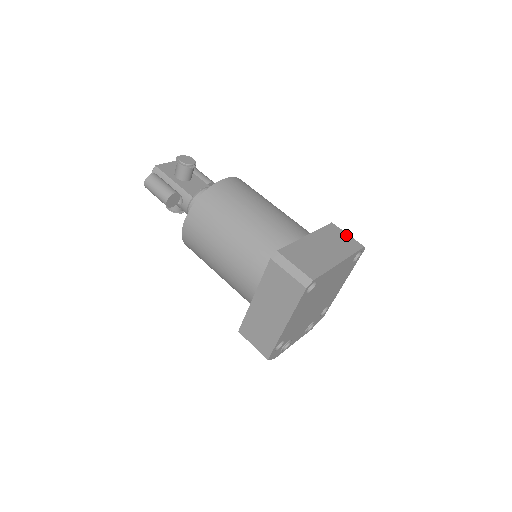
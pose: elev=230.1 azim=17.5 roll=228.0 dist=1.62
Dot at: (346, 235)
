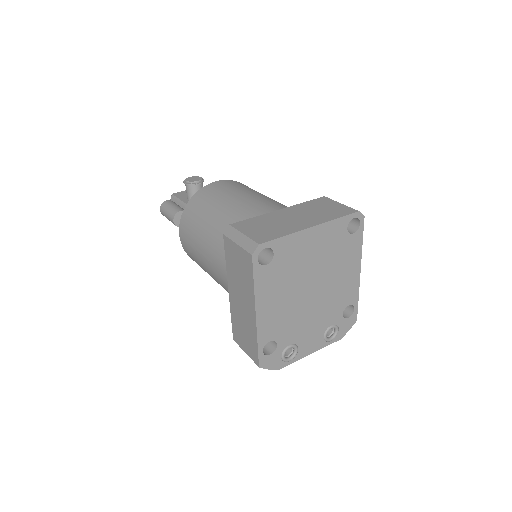
Dot at: (337, 204)
